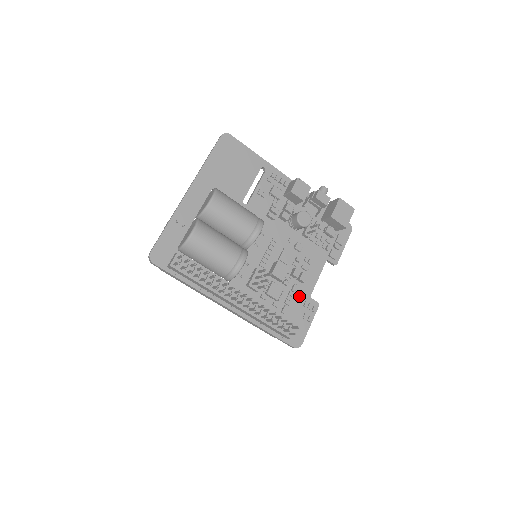
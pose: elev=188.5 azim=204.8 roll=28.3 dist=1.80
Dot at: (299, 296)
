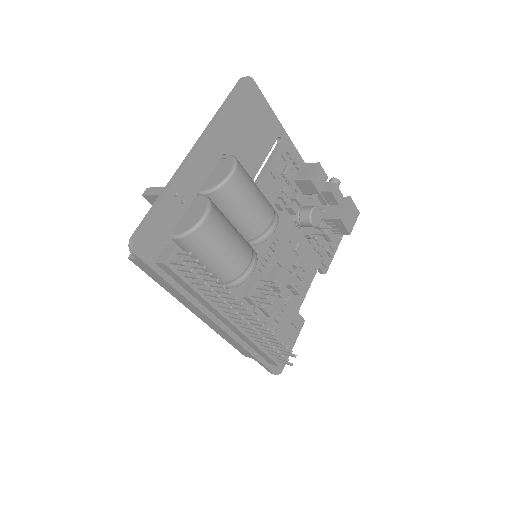
Dot at: (289, 311)
